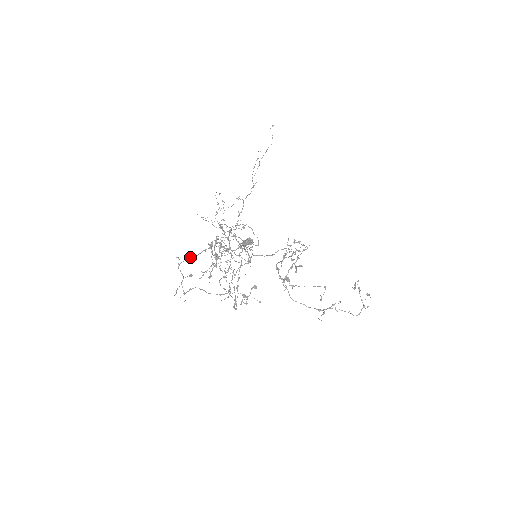
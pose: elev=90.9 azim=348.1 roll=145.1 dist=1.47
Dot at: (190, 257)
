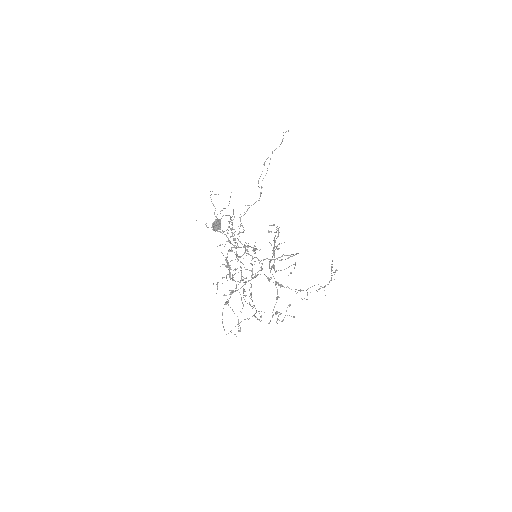
Dot at: (235, 291)
